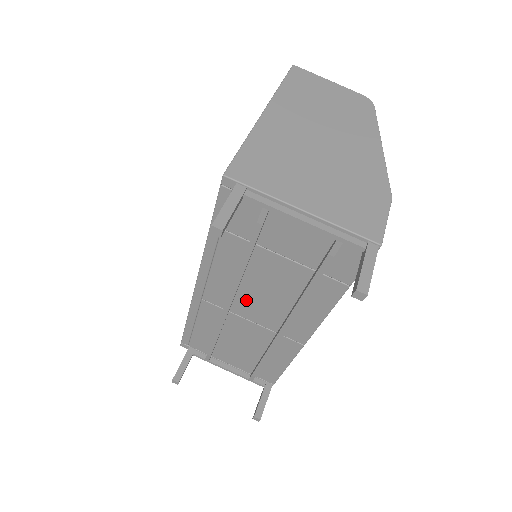
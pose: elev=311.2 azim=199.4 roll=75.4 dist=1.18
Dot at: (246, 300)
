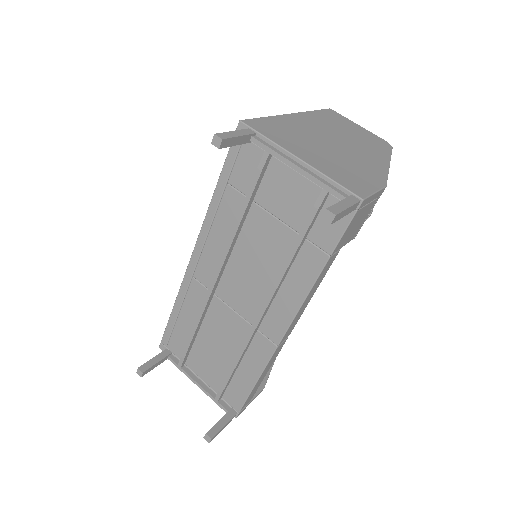
Dot at: (232, 277)
